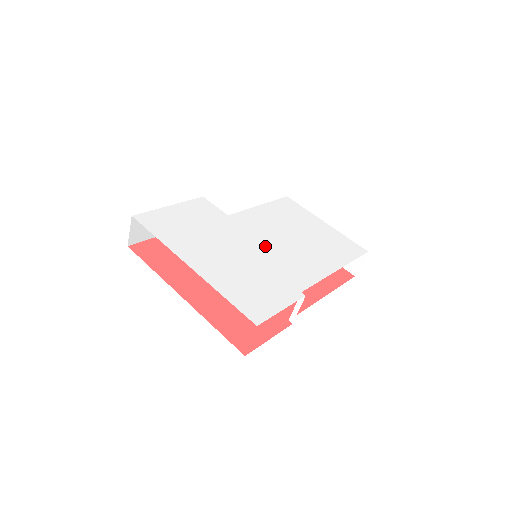
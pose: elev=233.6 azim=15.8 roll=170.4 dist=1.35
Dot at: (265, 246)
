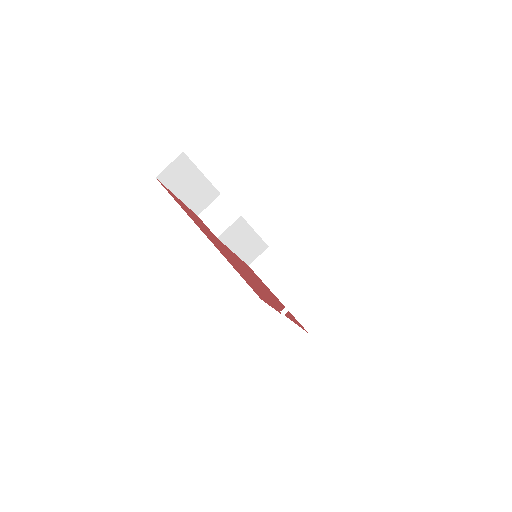
Dot at: occluded
